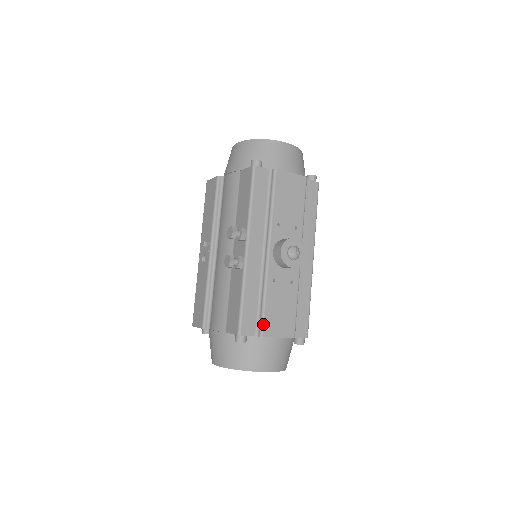
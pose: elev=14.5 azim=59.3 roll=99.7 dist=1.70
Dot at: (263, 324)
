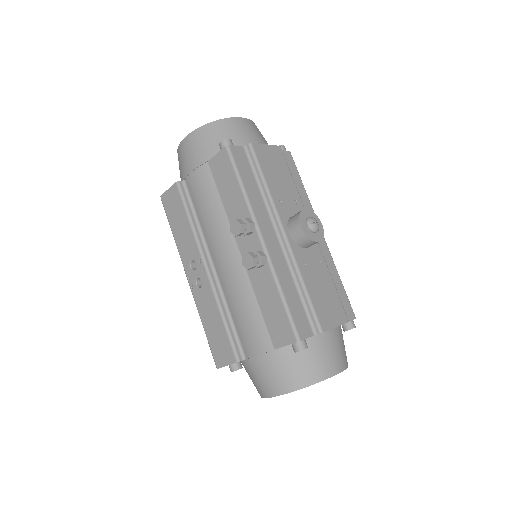
Dot at: (317, 317)
